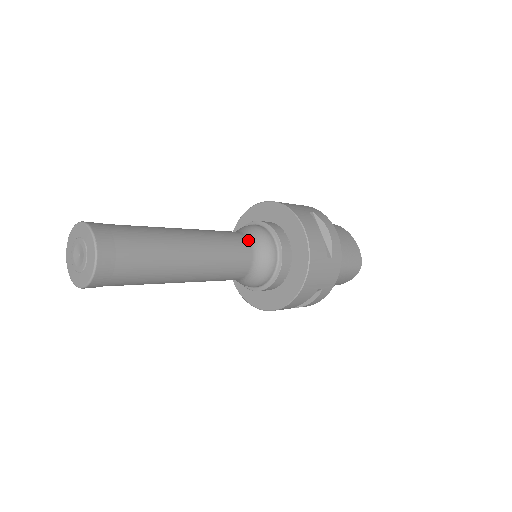
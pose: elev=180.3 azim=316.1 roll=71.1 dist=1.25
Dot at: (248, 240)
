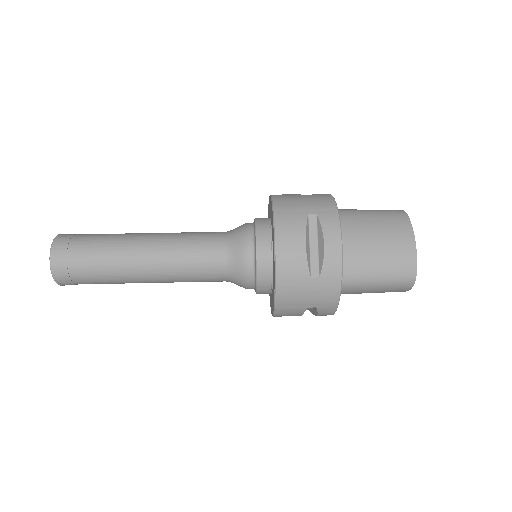
Dot at: (223, 247)
